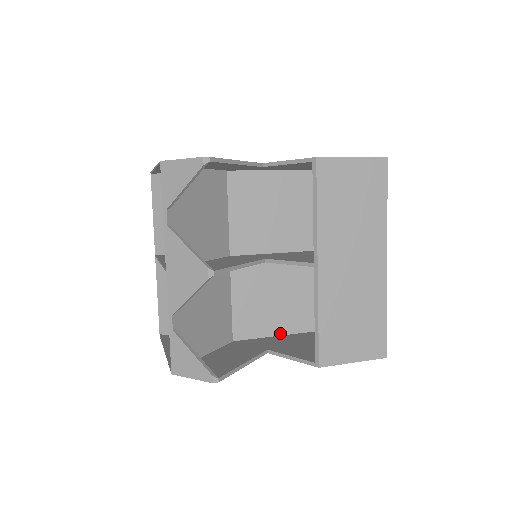
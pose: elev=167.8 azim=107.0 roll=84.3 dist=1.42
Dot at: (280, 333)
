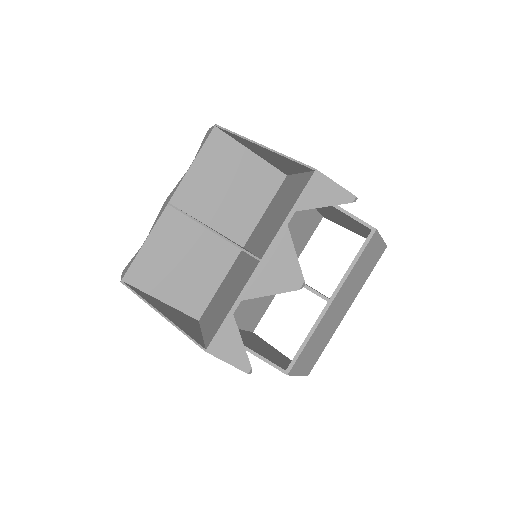
Dot at: occluded
